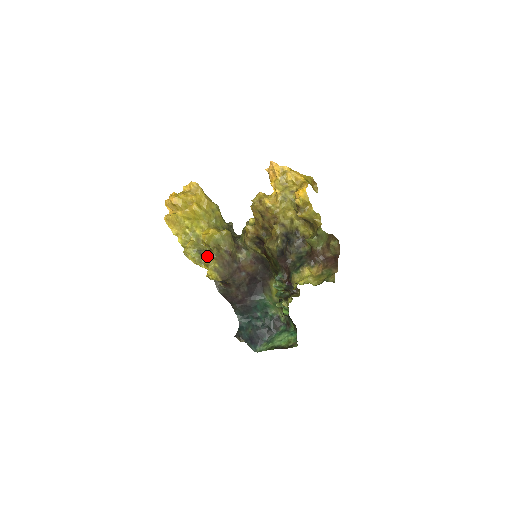
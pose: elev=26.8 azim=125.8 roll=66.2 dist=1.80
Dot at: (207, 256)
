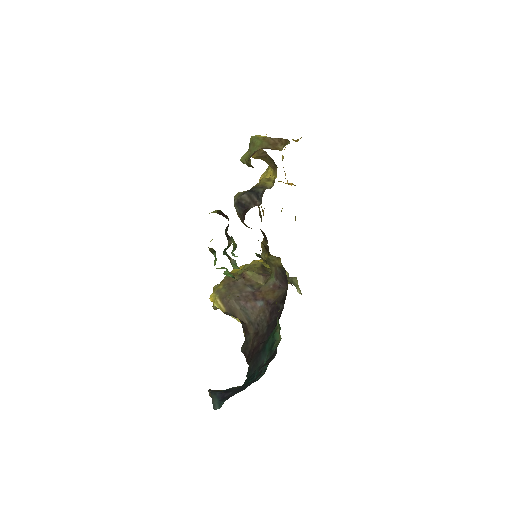
Dot at: occluded
